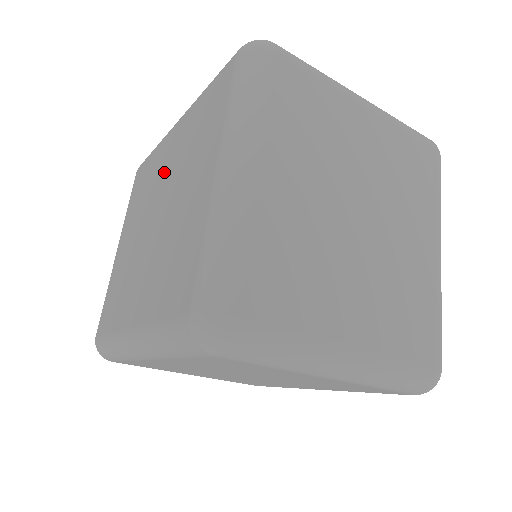
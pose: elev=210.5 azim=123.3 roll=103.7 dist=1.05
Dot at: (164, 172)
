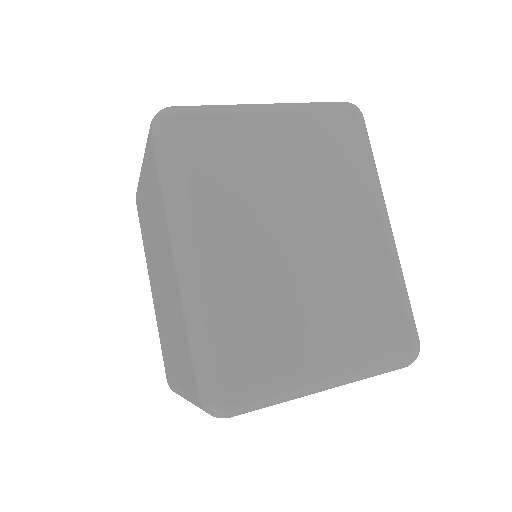
Dot at: (165, 268)
